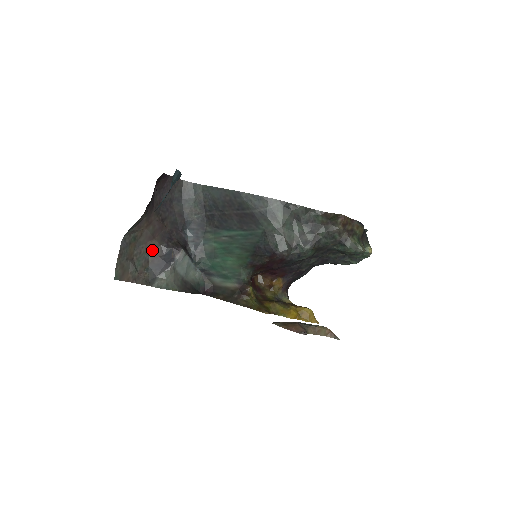
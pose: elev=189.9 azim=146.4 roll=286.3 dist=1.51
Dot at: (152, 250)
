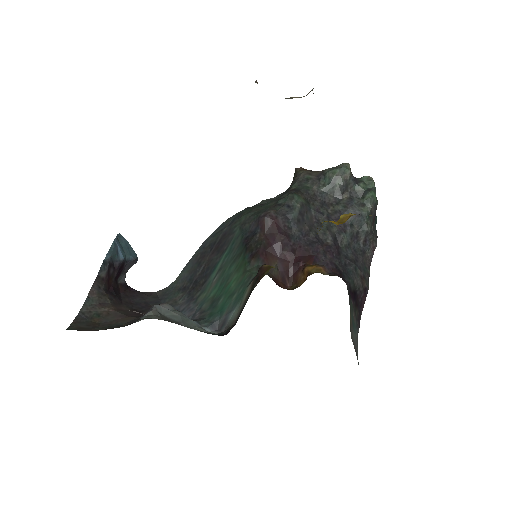
Dot at: (127, 322)
